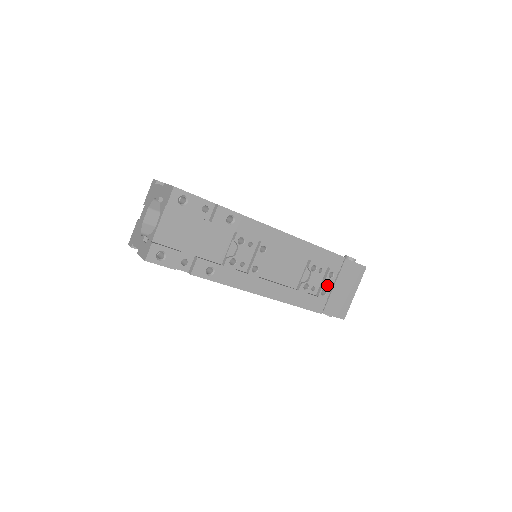
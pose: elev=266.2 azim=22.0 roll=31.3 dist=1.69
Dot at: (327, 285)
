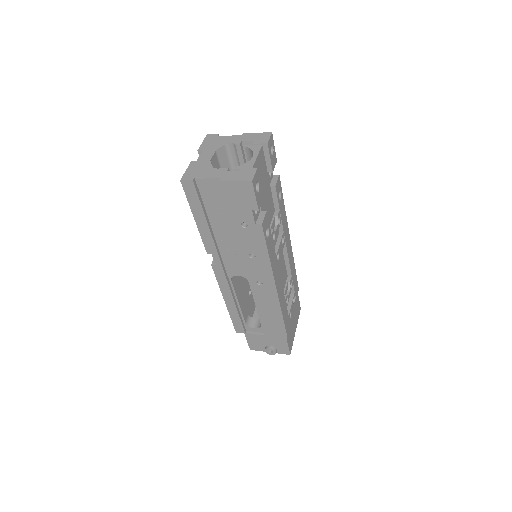
Dot at: (292, 309)
